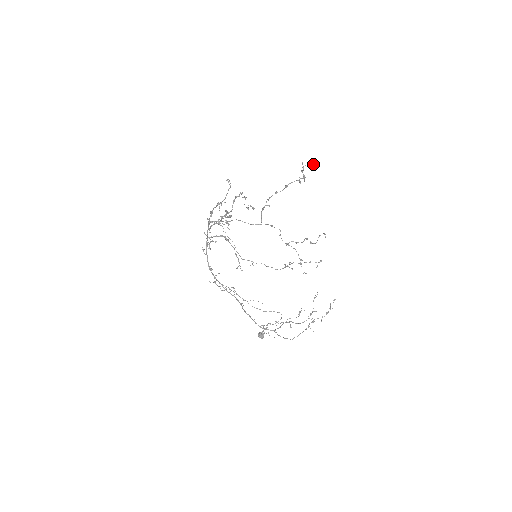
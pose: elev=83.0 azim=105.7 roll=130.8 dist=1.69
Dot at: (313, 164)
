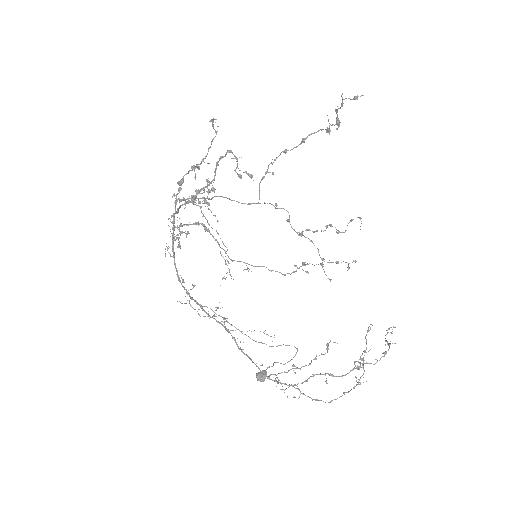
Dot at: occluded
